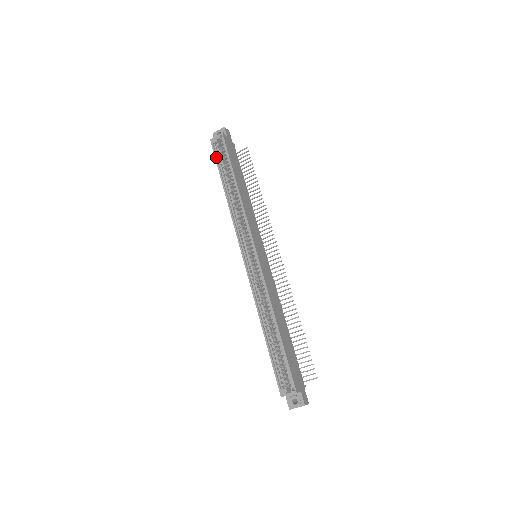
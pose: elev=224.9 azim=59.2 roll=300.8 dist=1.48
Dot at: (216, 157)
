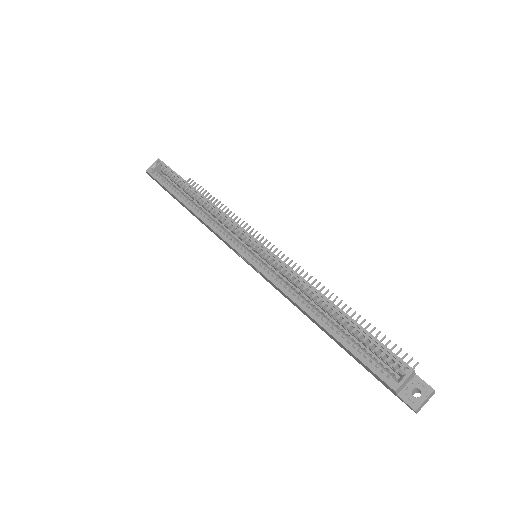
Dot at: (160, 181)
